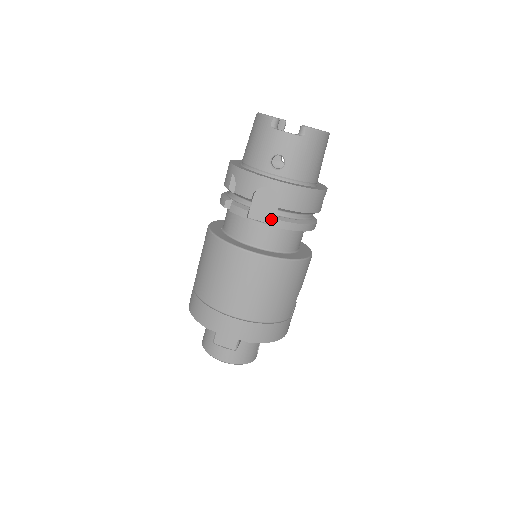
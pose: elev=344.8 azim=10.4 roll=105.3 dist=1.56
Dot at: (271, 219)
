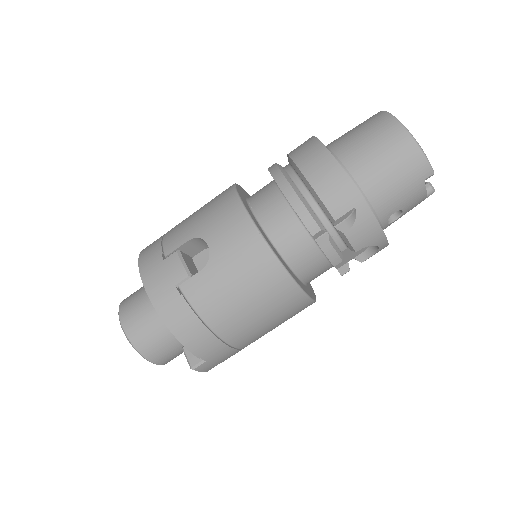
Dot at: (341, 264)
